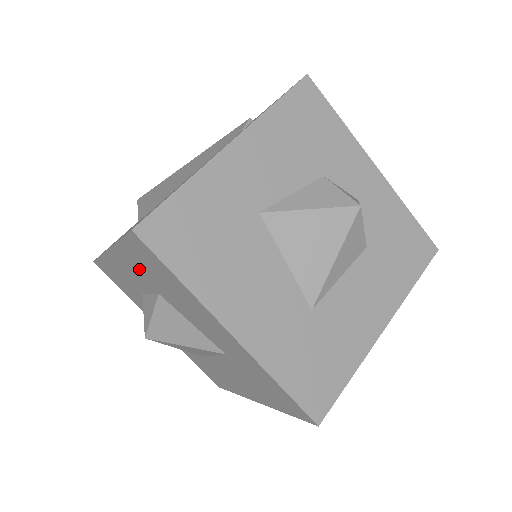
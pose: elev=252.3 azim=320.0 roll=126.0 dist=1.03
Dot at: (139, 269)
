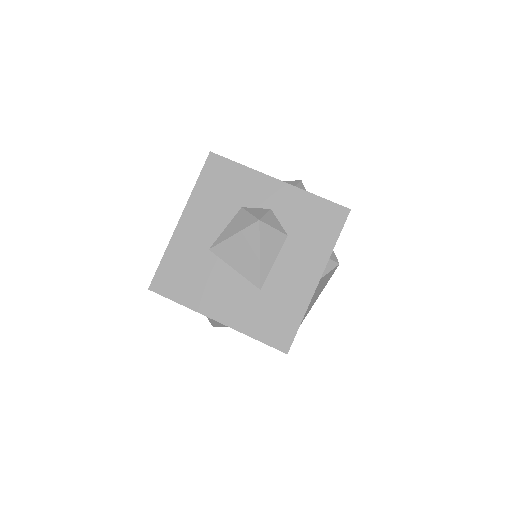
Dot at: occluded
